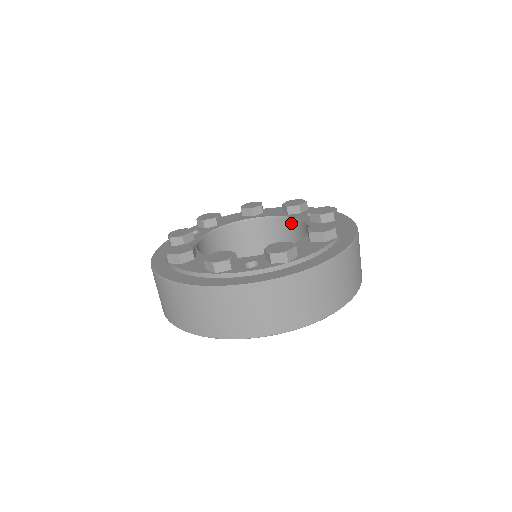
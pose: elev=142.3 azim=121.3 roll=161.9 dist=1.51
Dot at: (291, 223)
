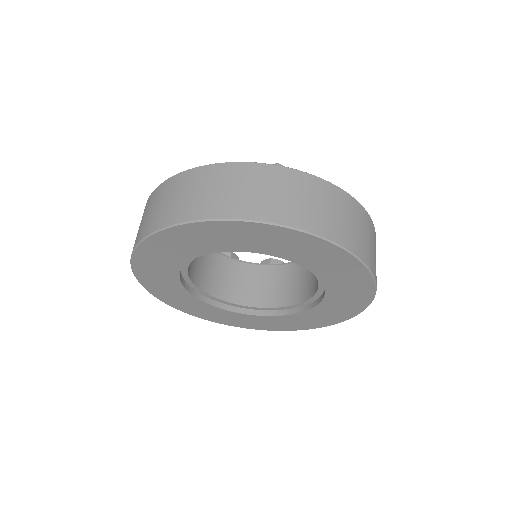
Dot at: occluded
